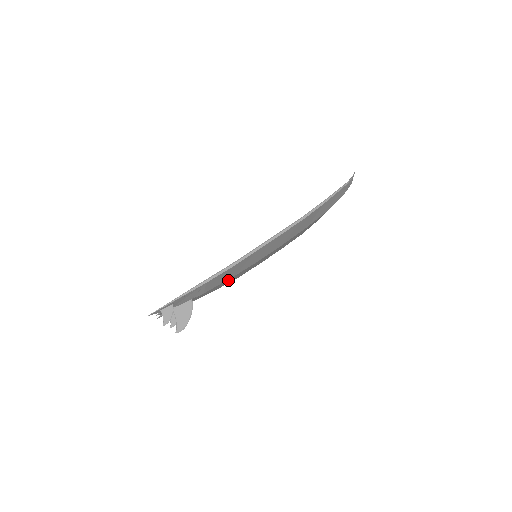
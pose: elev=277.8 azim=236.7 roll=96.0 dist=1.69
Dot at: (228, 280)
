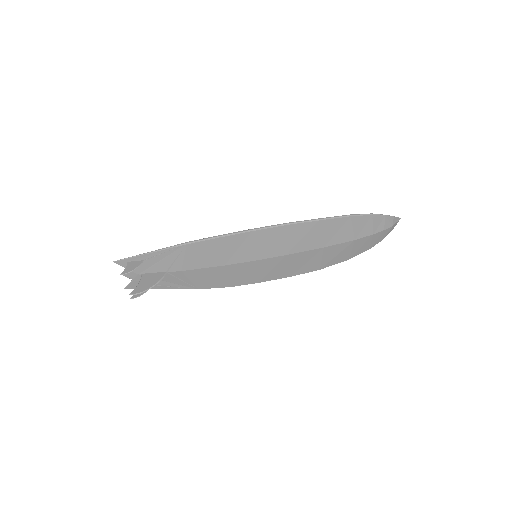
Dot at: (215, 272)
